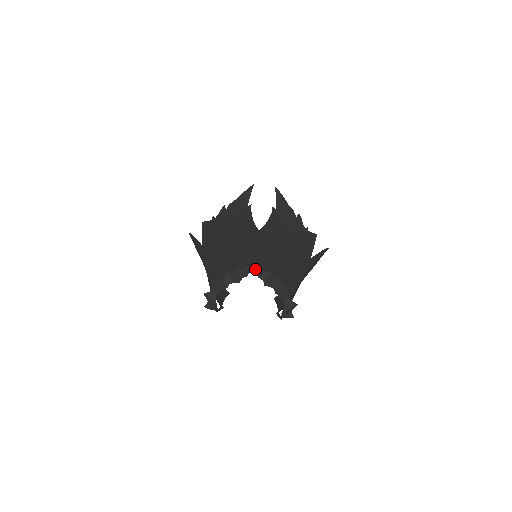
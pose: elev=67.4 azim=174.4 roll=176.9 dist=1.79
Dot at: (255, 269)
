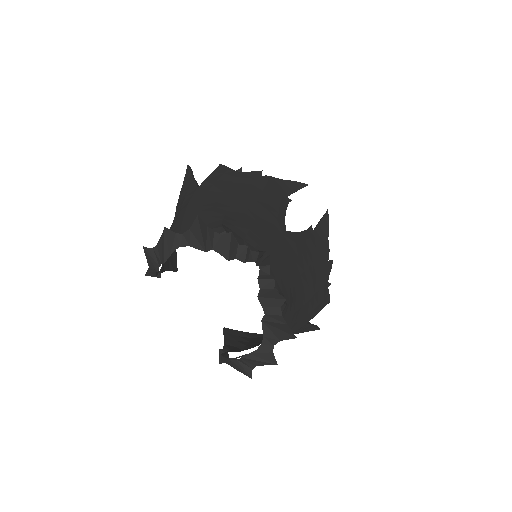
Dot at: (260, 264)
